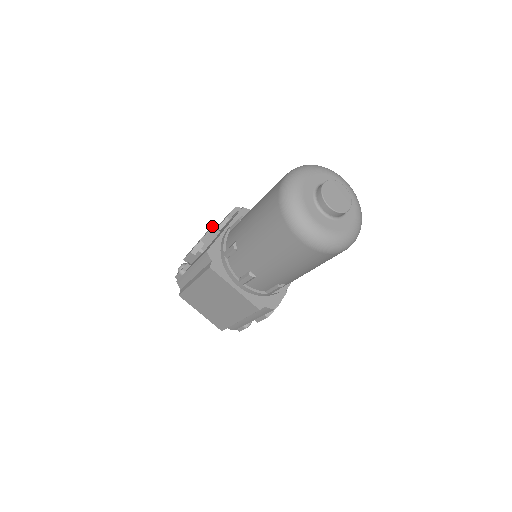
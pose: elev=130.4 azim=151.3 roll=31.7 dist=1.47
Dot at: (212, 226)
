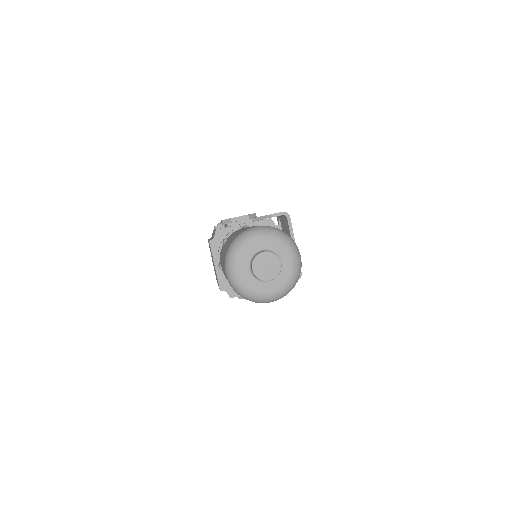
Dot at: (248, 214)
